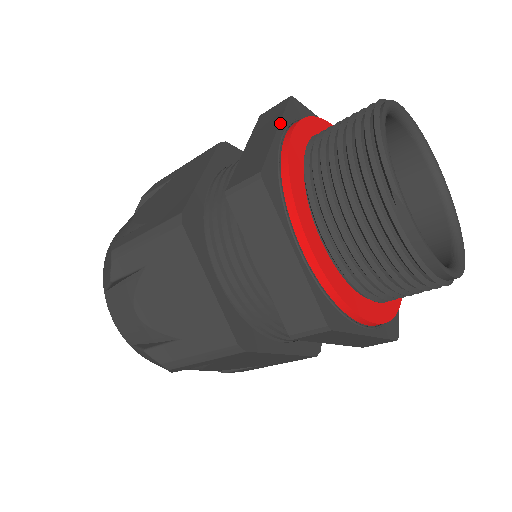
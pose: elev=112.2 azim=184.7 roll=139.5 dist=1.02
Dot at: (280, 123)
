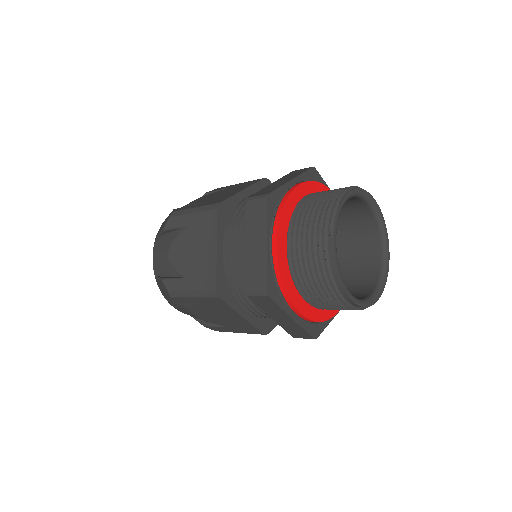
Dot at: (296, 177)
